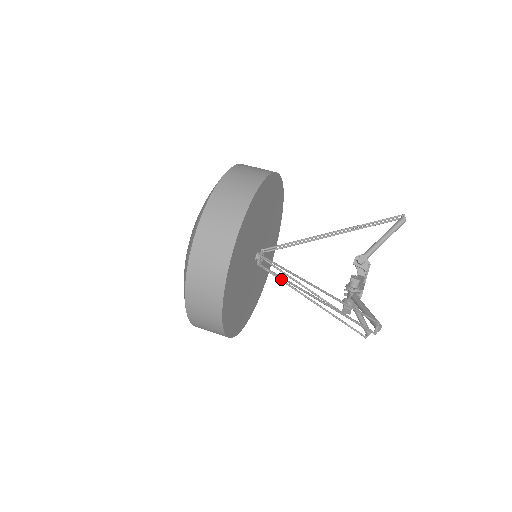
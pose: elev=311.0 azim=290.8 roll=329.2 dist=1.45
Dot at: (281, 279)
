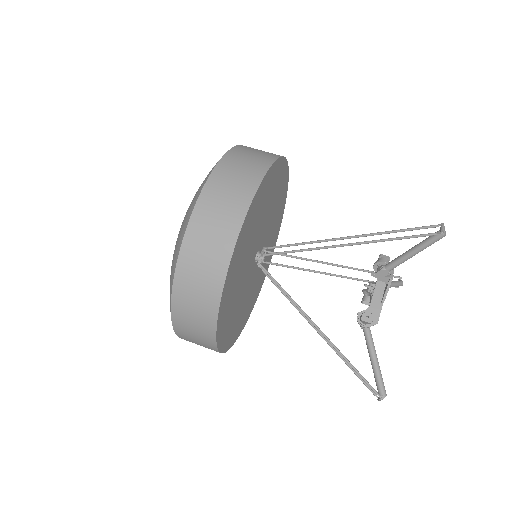
Dot at: (291, 267)
